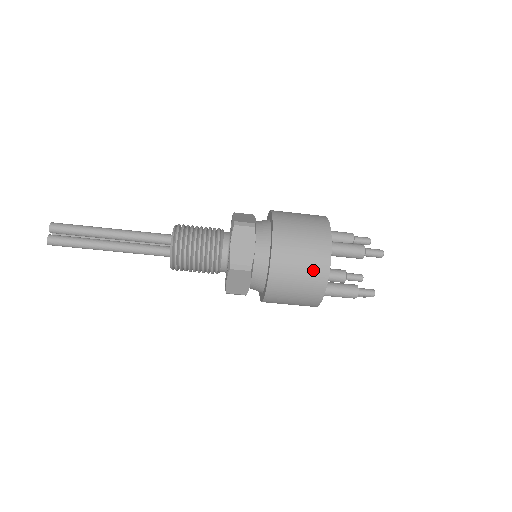
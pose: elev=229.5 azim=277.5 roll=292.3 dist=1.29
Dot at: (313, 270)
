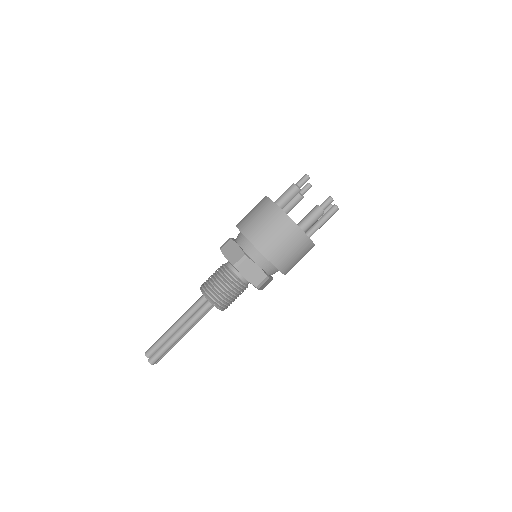
Dot at: (274, 220)
